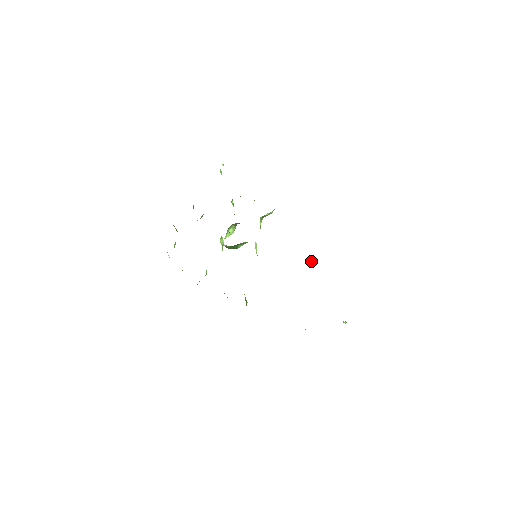
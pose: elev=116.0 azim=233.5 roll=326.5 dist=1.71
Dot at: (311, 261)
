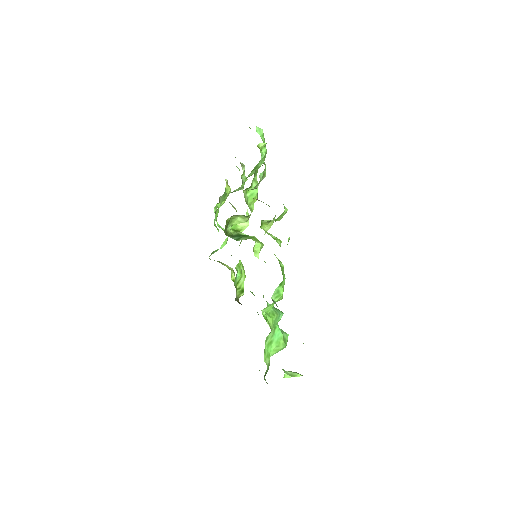
Dot at: (276, 295)
